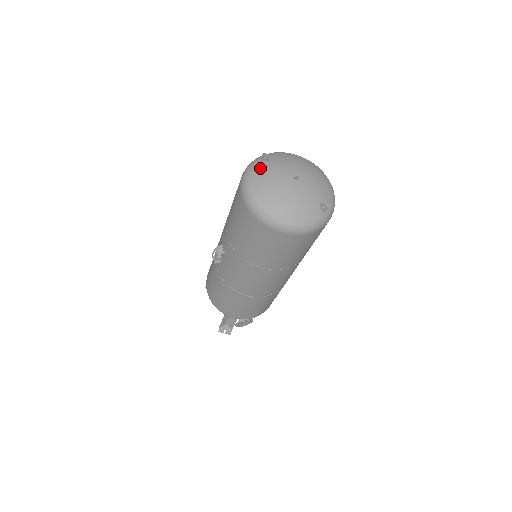
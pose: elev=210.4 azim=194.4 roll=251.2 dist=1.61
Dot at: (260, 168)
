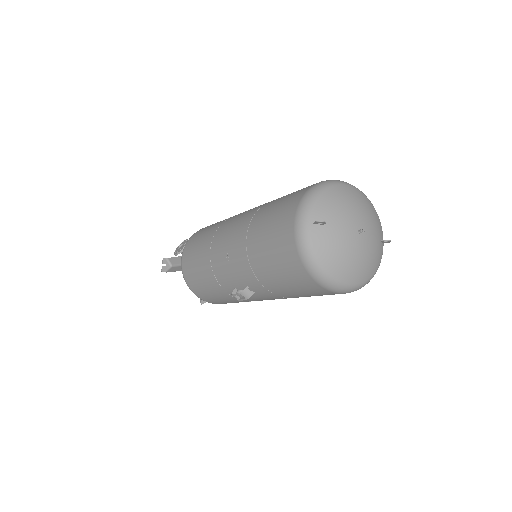
Dot at: (323, 241)
